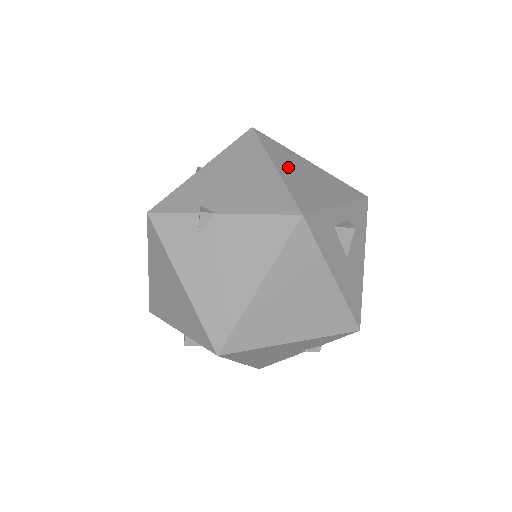
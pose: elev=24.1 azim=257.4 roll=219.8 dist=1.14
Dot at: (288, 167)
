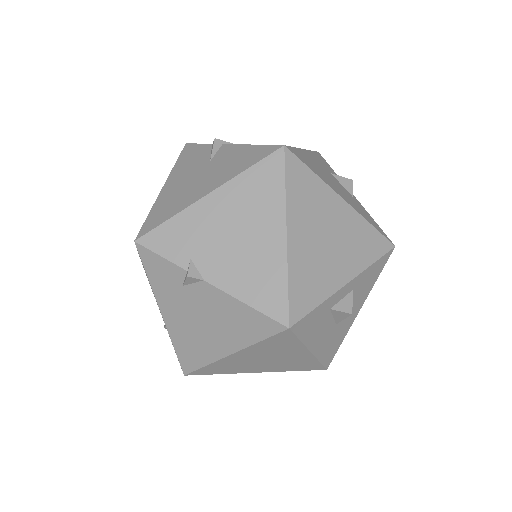
Dot at: (305, 228)
